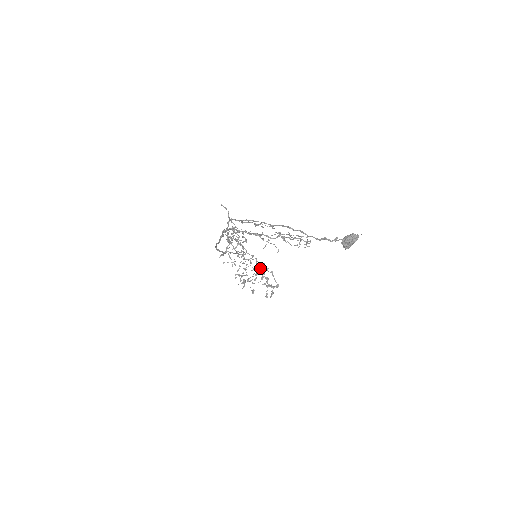
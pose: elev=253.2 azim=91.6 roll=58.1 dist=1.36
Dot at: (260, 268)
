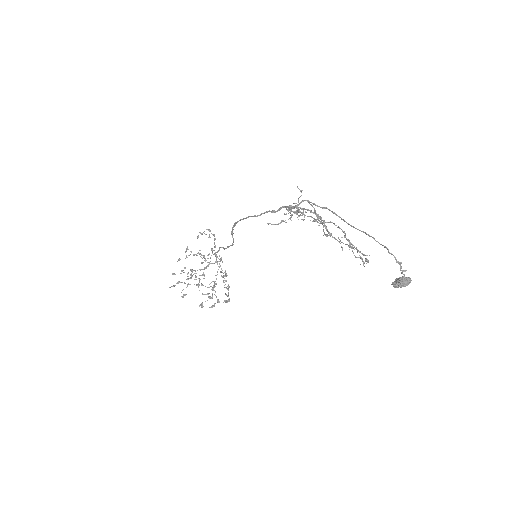
Dot at: occluded
